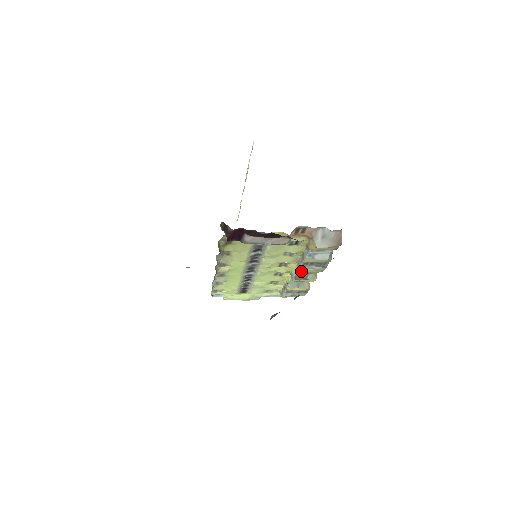
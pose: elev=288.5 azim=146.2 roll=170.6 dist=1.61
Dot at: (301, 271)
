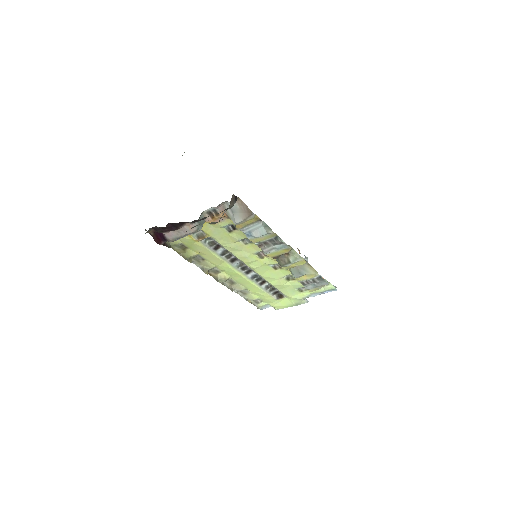
Dot at: (271, 255)
